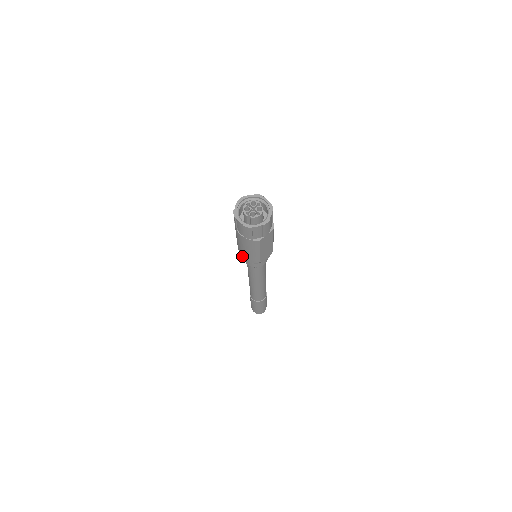
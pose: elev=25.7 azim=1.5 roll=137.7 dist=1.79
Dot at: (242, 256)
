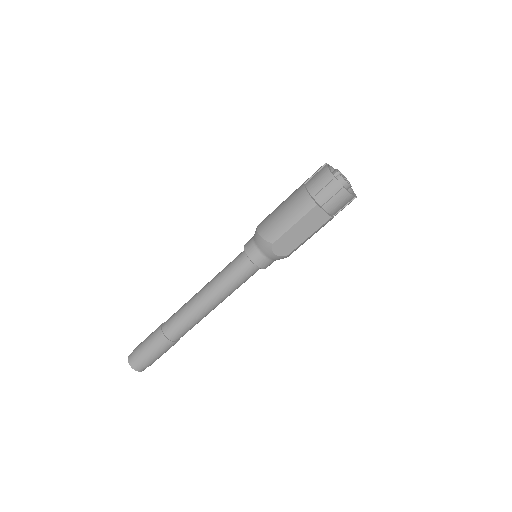
Dot at: (260, 226)
